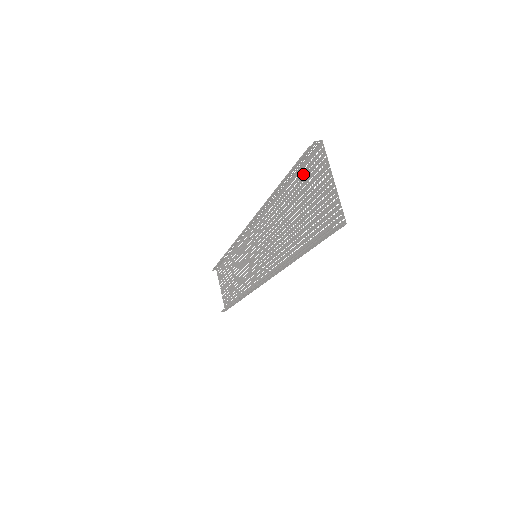
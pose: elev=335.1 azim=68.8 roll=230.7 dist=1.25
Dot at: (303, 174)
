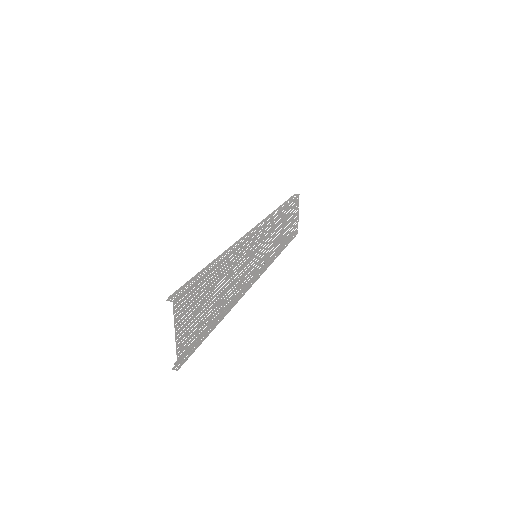
Dot at: (196, 289)
